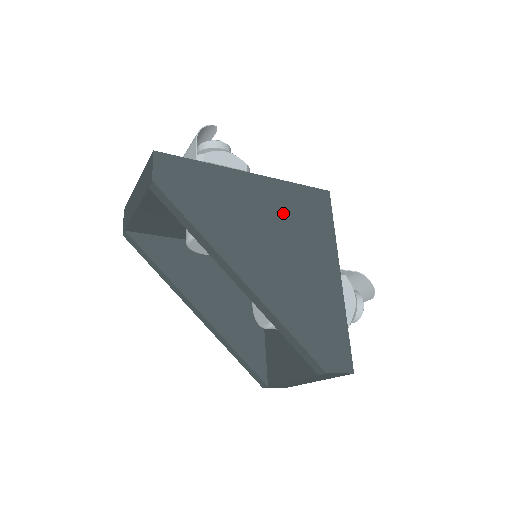
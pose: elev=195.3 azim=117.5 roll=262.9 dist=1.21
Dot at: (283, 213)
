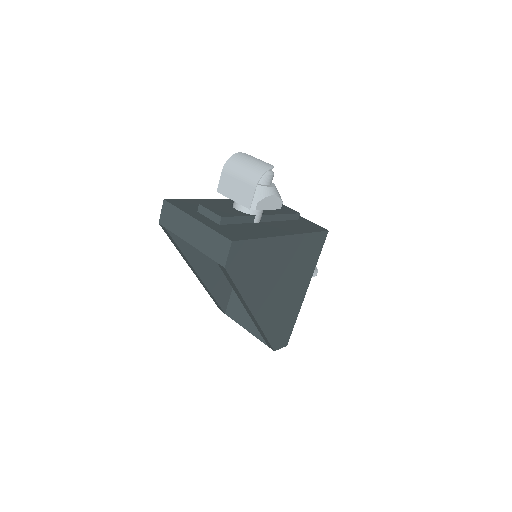
Dot at: (294, 260)
